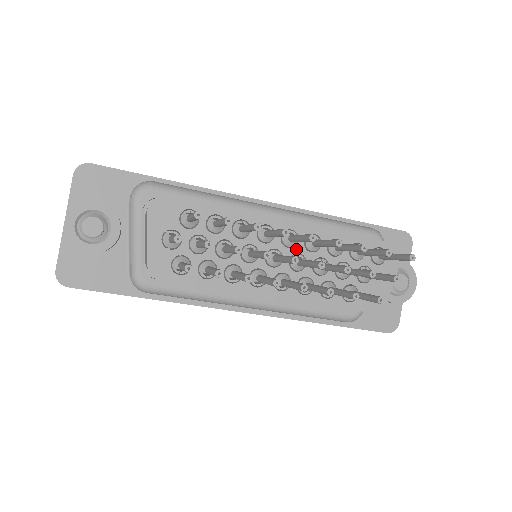
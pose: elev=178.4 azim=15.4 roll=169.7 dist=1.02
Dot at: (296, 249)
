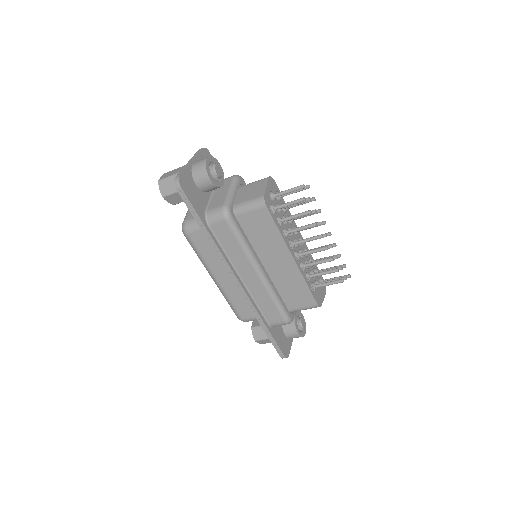
Dot at: (302, 248)
